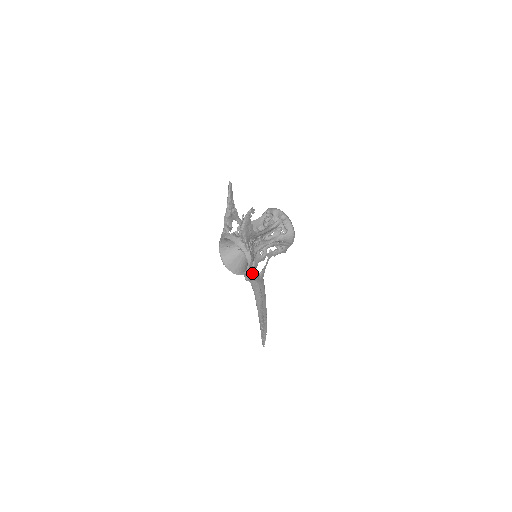
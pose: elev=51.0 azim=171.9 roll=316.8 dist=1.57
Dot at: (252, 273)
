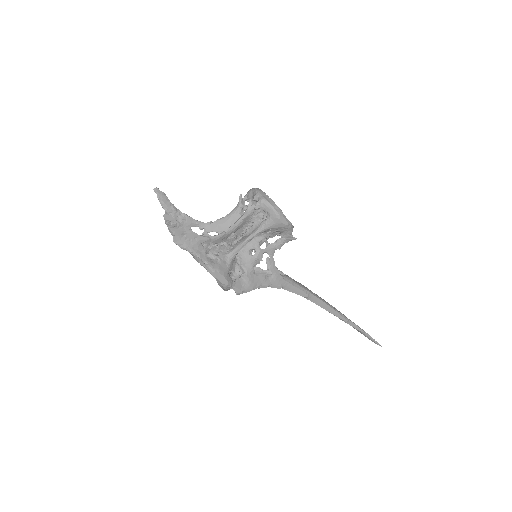
Dot at: (244, 283)
